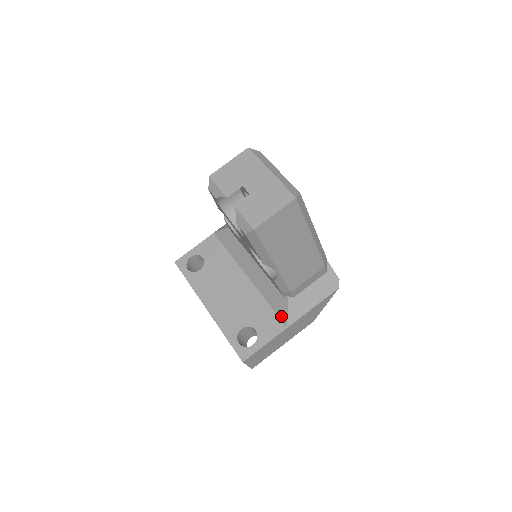
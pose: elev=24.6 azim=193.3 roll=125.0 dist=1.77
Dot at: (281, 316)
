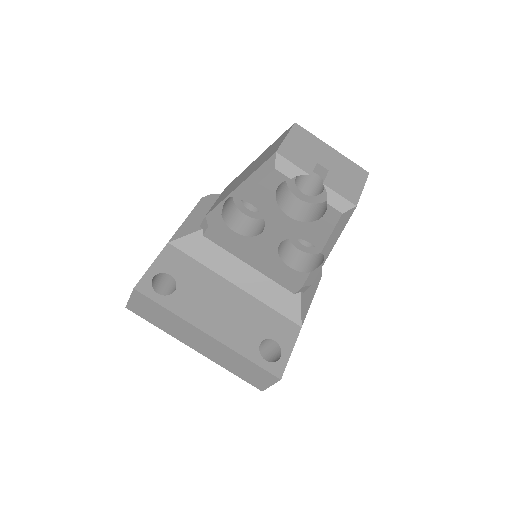
Dot at: (292, 317)
